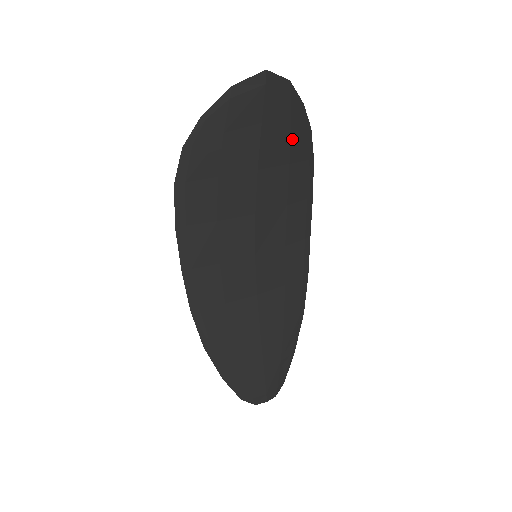
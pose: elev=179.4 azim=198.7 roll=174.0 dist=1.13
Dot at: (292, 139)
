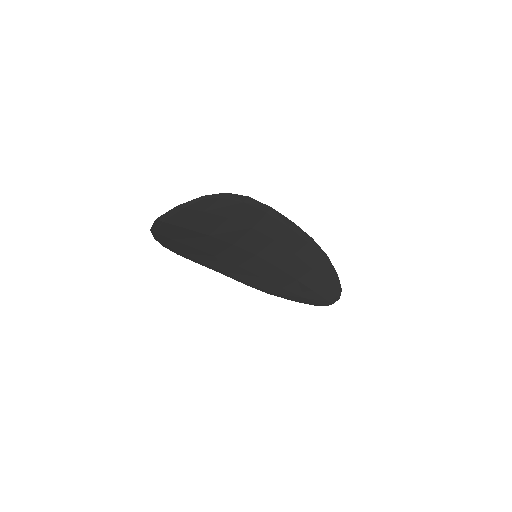
Dot at: (215, 212)
